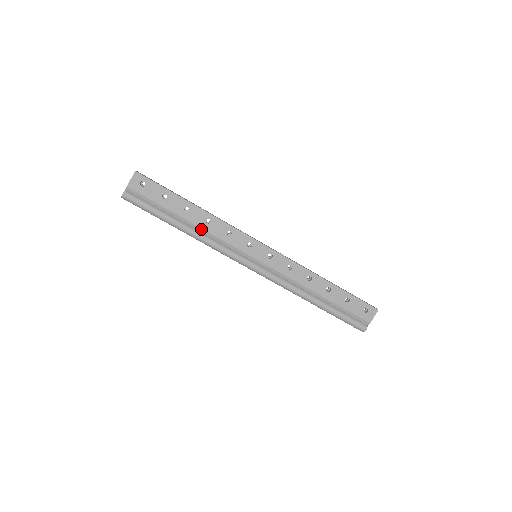
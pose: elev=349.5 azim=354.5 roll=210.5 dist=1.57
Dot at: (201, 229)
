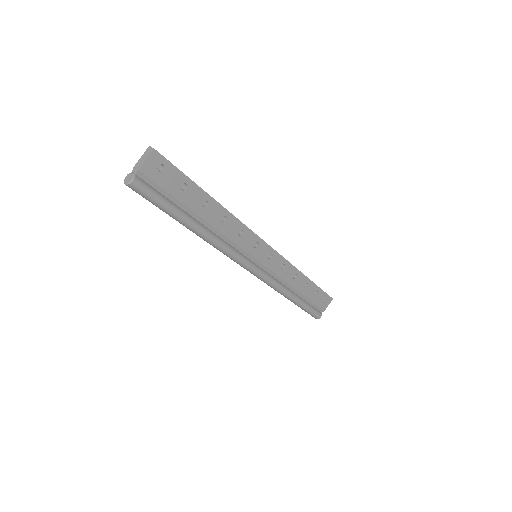
Dot at: (214, 228)
